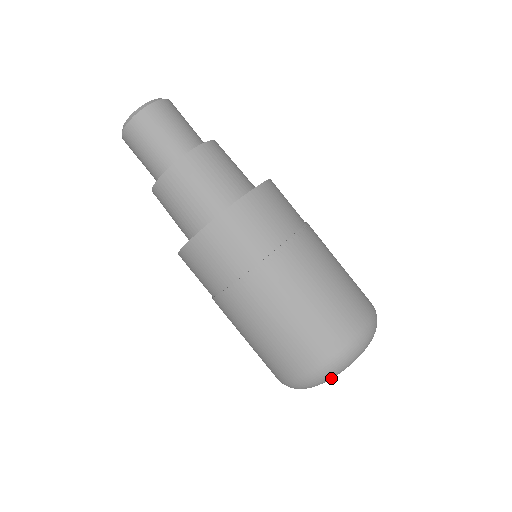
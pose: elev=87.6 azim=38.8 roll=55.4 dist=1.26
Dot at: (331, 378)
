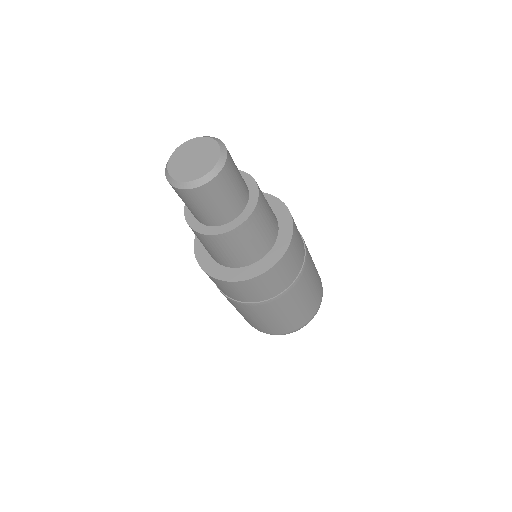
Dot at: occluded
